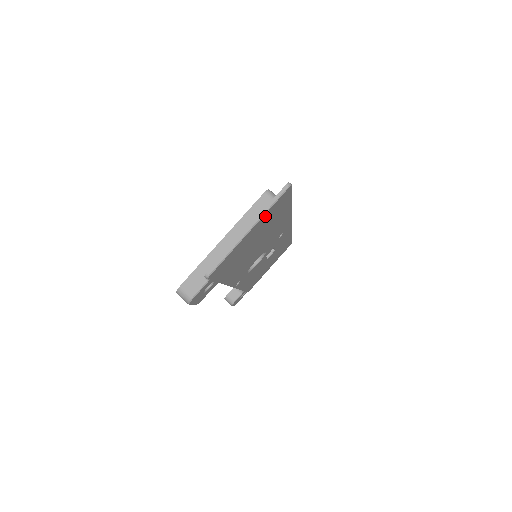
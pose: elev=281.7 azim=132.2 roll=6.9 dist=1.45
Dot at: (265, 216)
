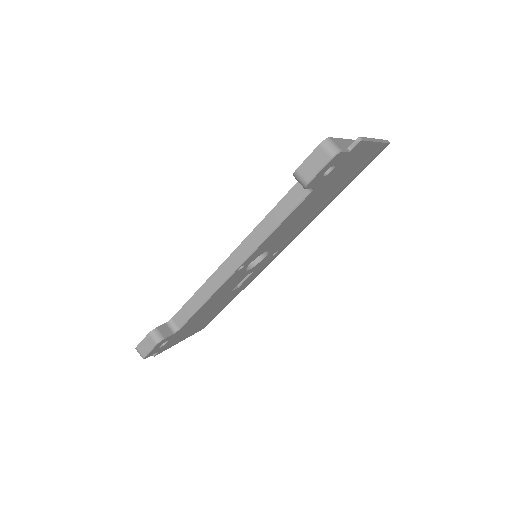
Dot at: (376, 148)
